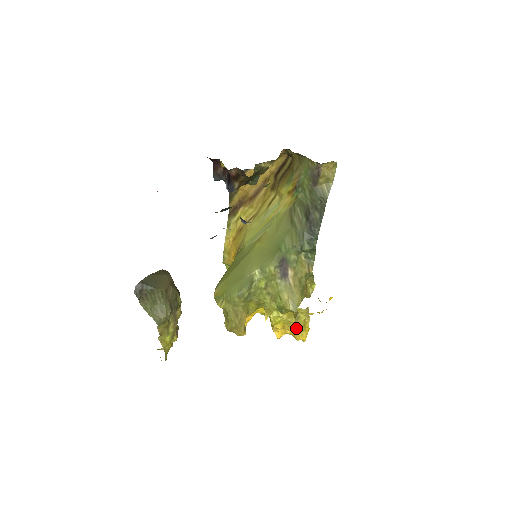
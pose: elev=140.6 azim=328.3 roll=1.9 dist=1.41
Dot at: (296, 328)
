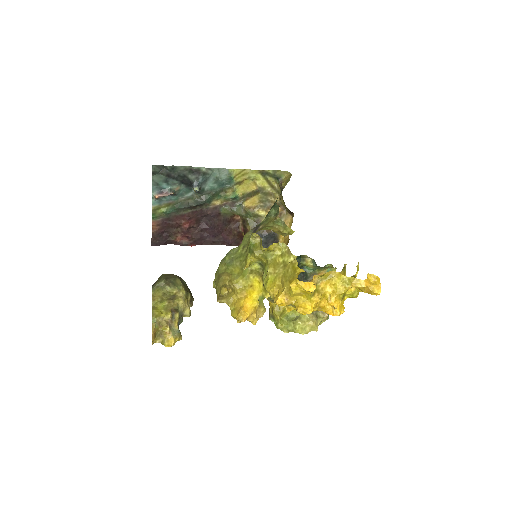
Dot at: (288, 277)
